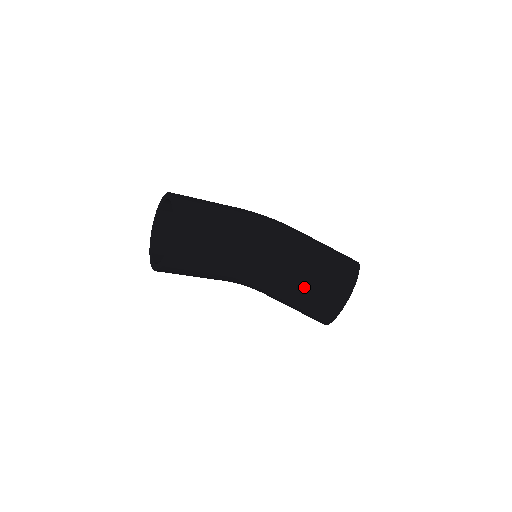
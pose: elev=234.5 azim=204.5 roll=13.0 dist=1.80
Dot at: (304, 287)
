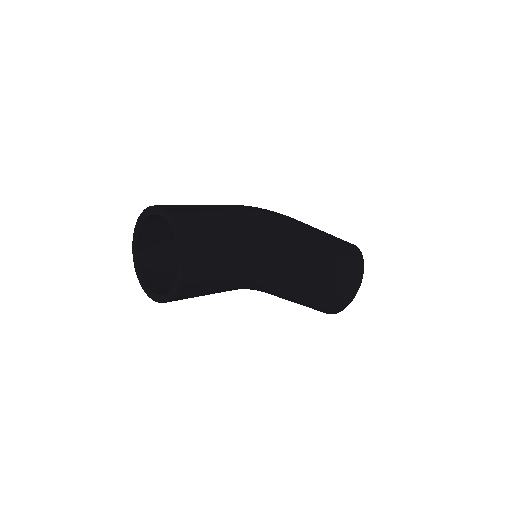
Dot at: (313, 289)
